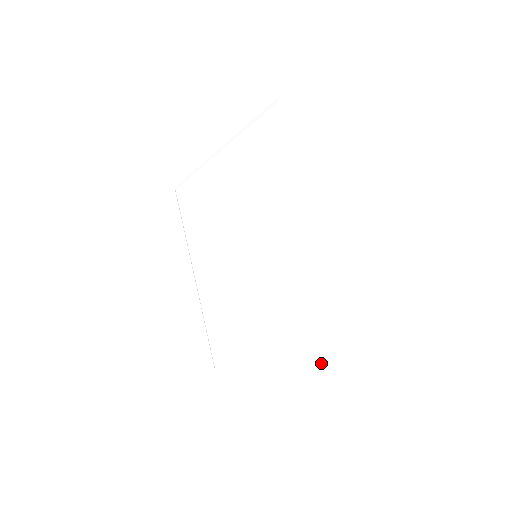
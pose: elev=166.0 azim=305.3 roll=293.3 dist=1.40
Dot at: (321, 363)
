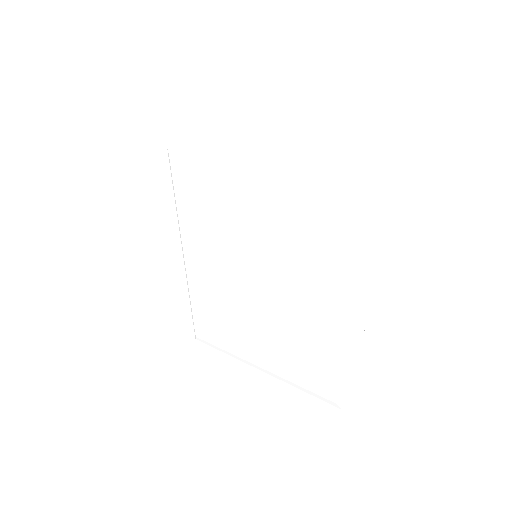
Dot at: (314, 390)
